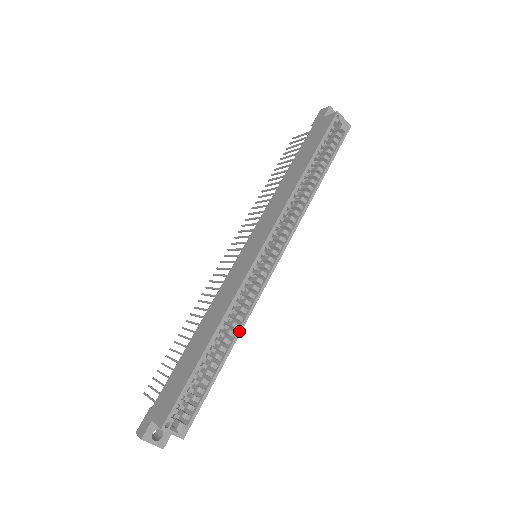
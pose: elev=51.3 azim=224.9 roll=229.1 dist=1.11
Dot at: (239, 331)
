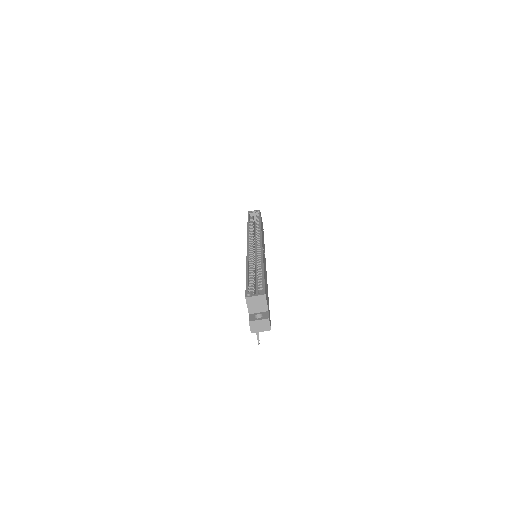
Dot at: (262, 261)
